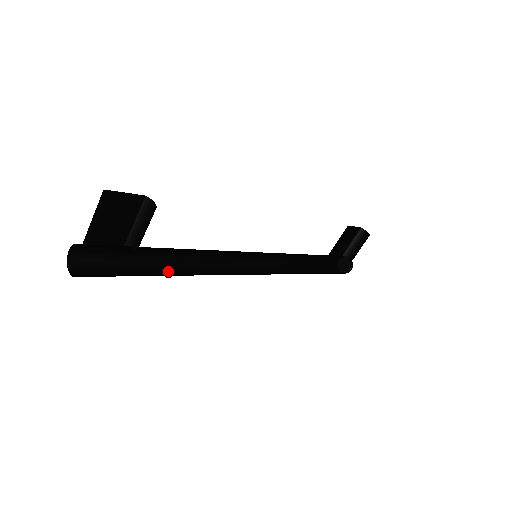
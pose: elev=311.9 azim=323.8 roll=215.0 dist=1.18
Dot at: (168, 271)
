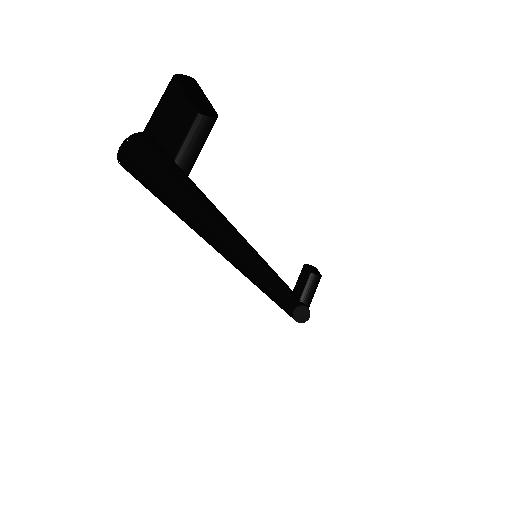
Dot at: (196, 232)
